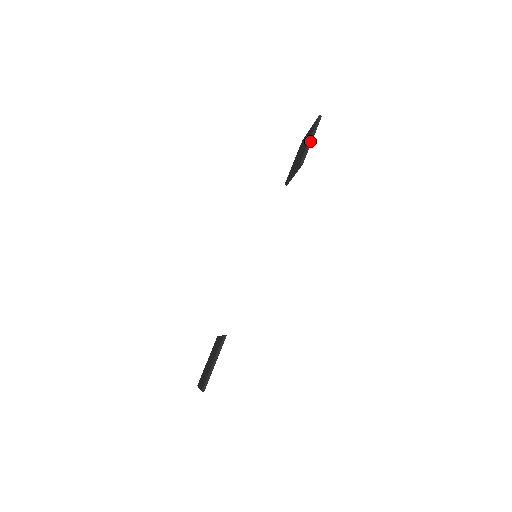
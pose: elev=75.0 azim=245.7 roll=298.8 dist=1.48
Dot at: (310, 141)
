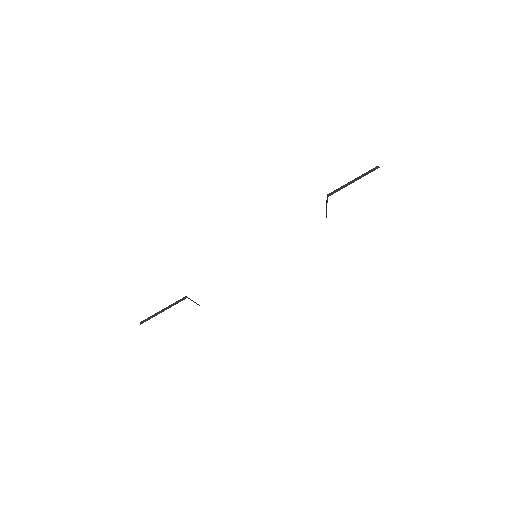
Dot at: (351, 182)
